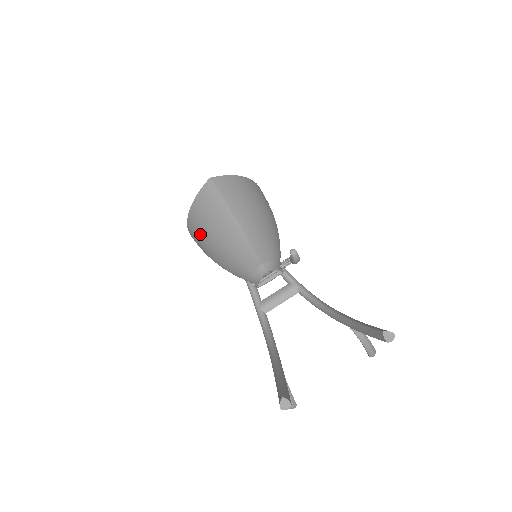
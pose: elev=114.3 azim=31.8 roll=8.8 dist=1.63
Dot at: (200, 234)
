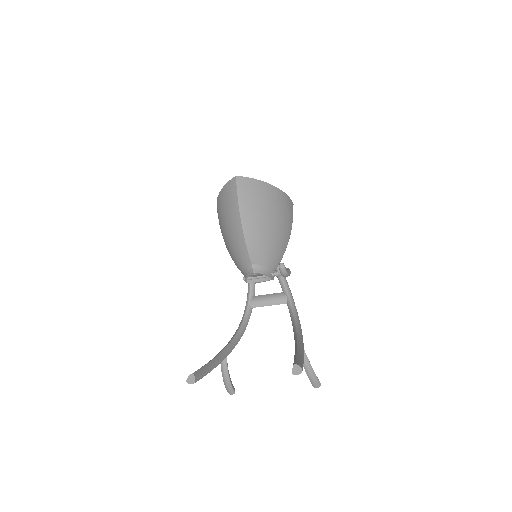
Dot at: (219, 219)
